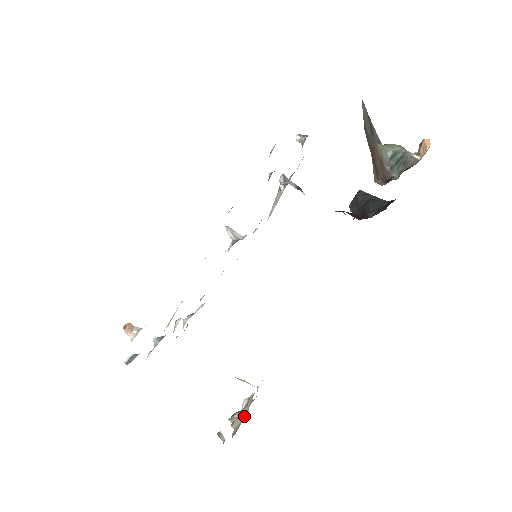
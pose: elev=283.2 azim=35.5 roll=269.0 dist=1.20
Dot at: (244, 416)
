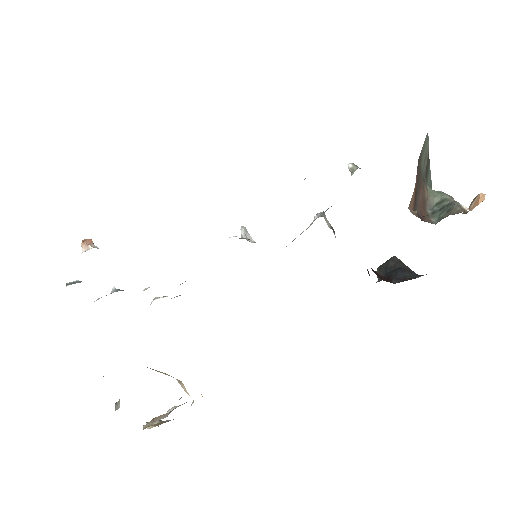
Dot at: occluded
